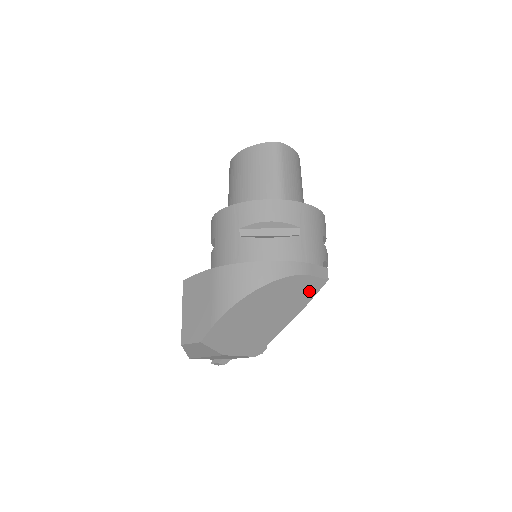
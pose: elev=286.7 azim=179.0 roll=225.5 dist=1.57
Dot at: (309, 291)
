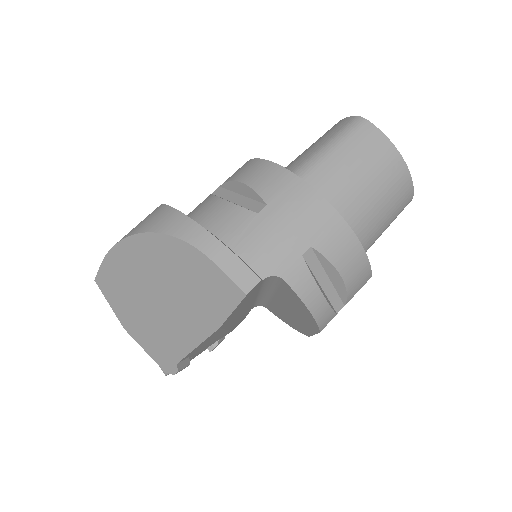
Dot at: (218, 297)
